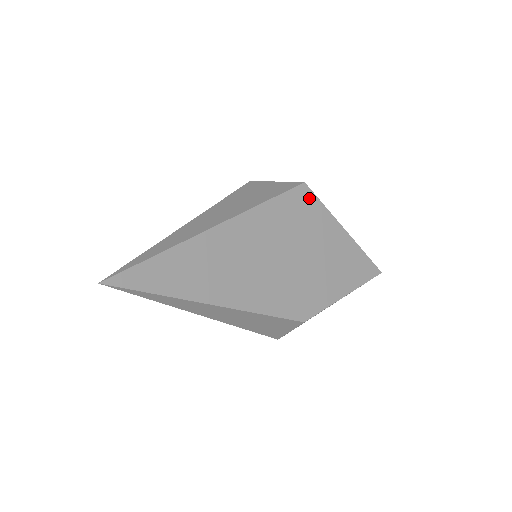
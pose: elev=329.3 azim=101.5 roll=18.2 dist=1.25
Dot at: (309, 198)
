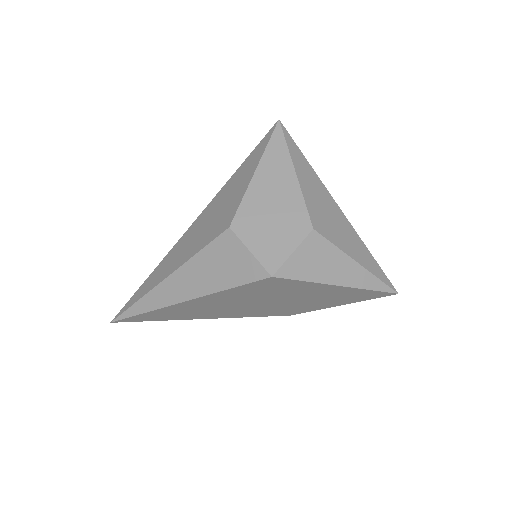
Dot at: (281, 281)
